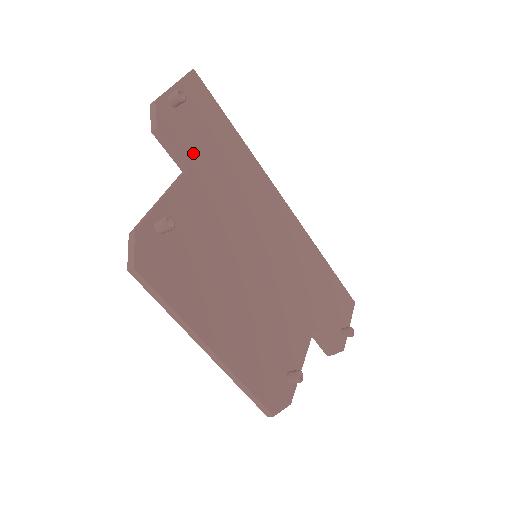
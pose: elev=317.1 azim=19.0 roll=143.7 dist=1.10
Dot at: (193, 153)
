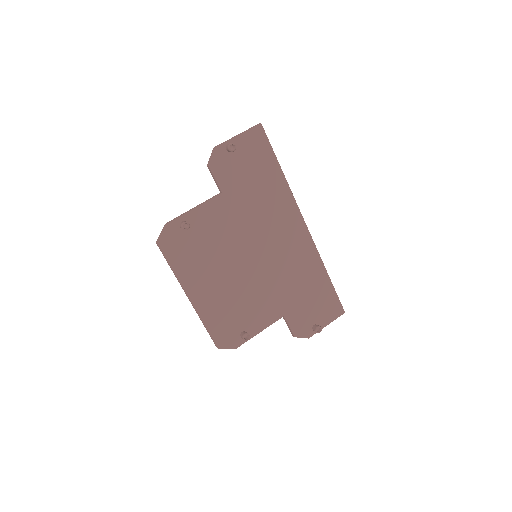
Dot at: (231, 183)
